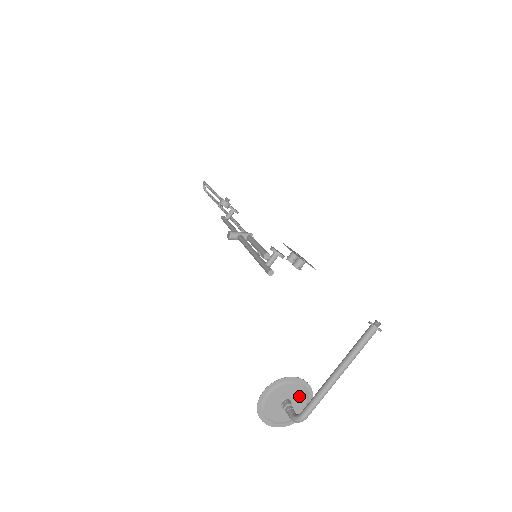
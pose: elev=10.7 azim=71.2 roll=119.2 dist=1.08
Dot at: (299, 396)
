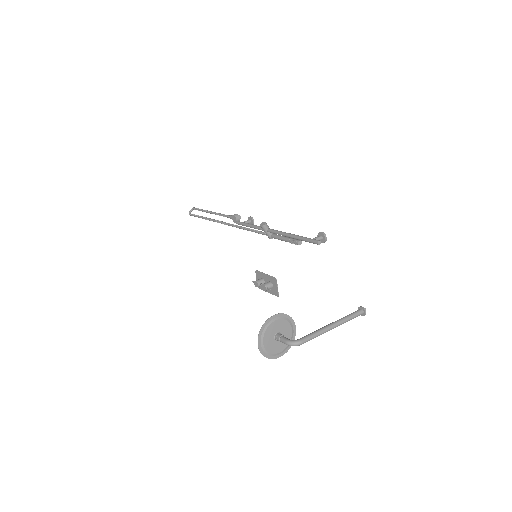
Dot at: occluded
